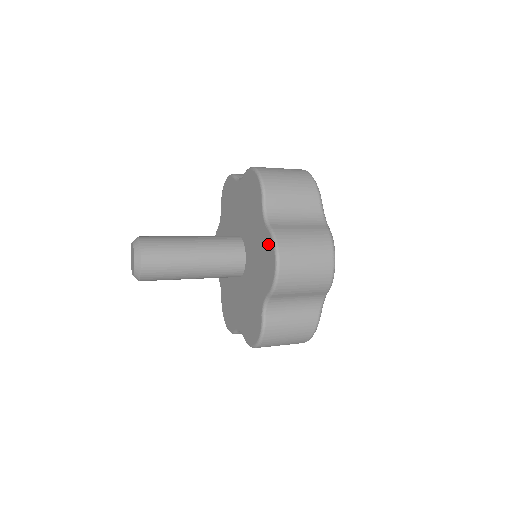
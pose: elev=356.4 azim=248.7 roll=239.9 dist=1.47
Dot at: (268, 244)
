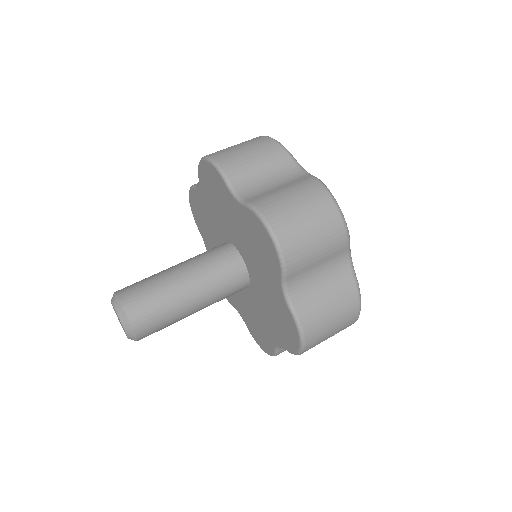
Dot at: (290, 323)
